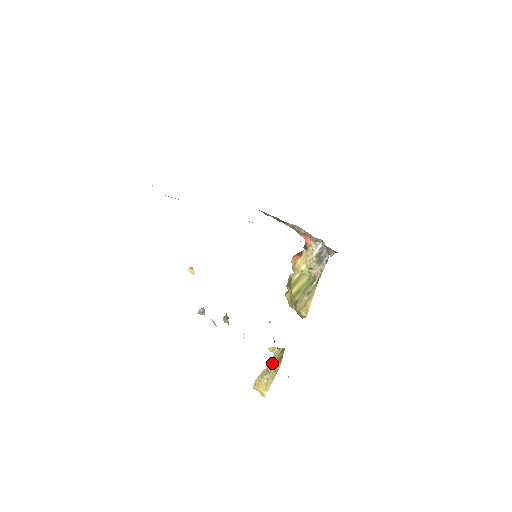
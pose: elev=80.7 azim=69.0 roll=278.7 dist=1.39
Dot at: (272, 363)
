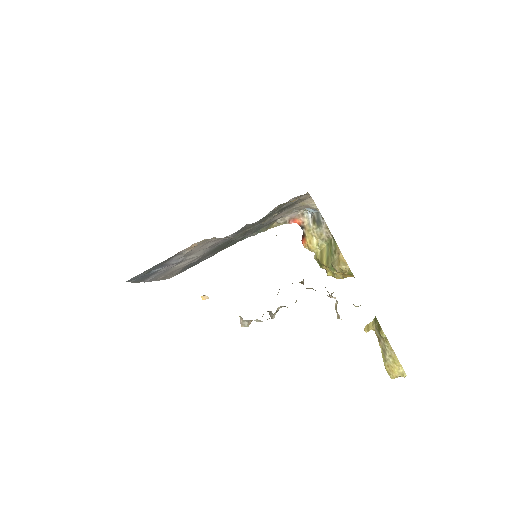
Dot at: (379, 339)
